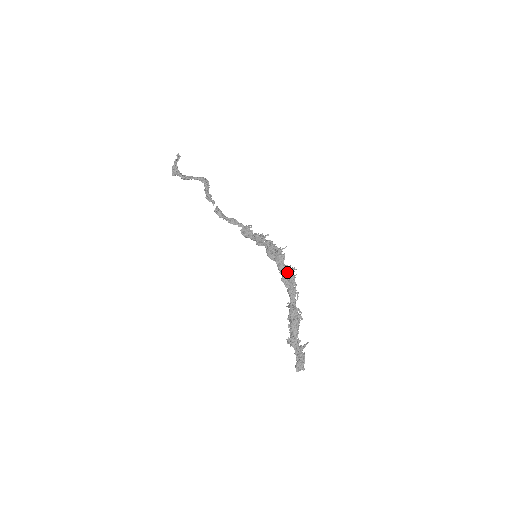
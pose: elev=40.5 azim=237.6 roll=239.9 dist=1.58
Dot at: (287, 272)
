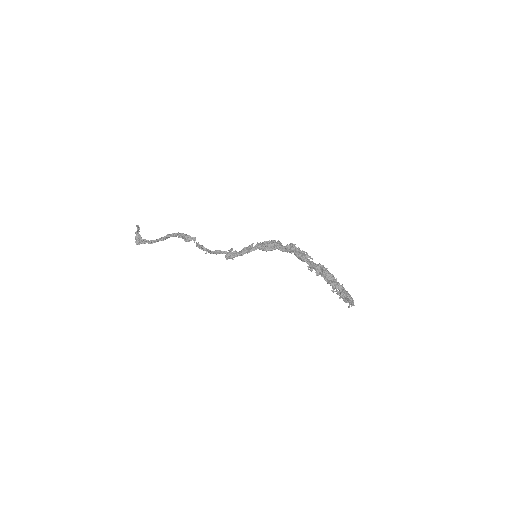
Dot at: (291, 248)
